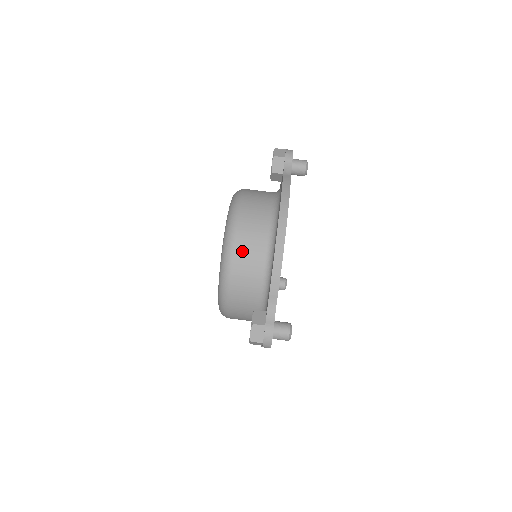
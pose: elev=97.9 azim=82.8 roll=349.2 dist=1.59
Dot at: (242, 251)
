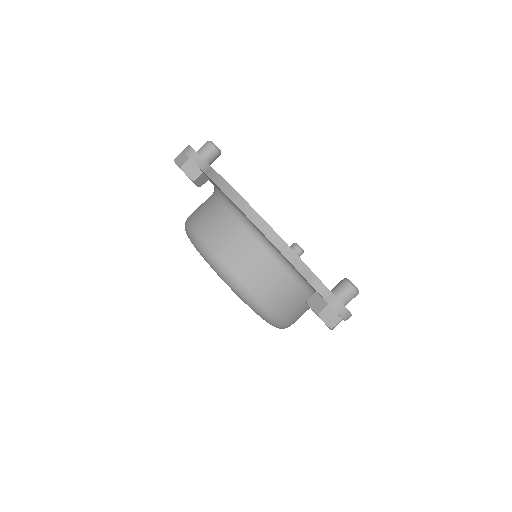
Dot at: (243, 268)
